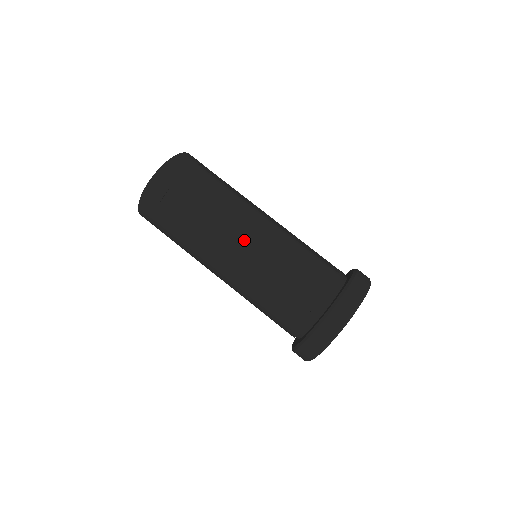
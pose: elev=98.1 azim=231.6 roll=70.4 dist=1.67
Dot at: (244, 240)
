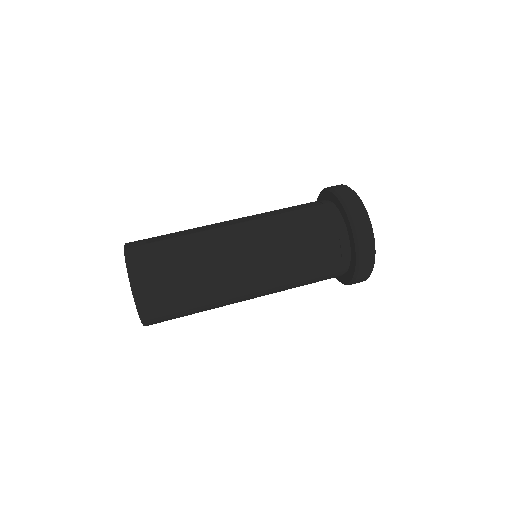
Dot at: occluded
